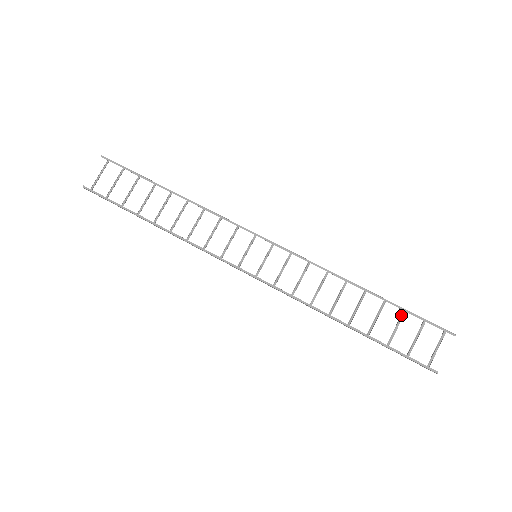
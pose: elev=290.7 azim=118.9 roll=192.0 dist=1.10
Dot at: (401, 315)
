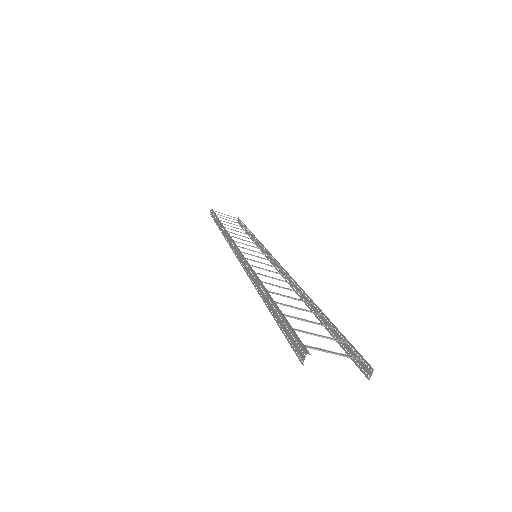
Dot at: (327, 325)
